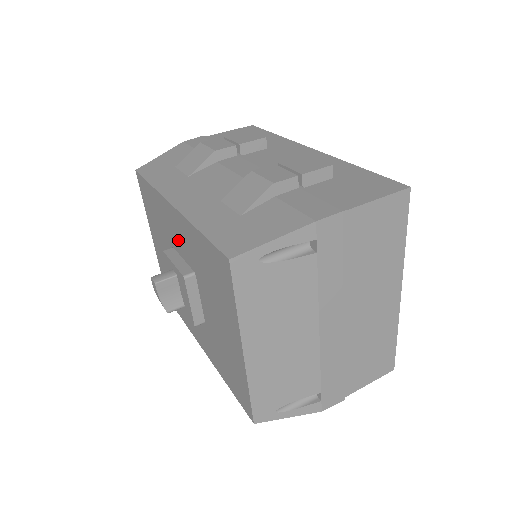
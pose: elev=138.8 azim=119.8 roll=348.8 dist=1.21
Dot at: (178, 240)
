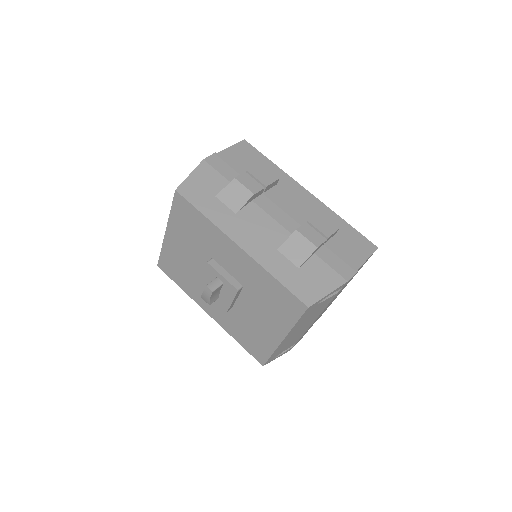
Dot at: (229, 262)
